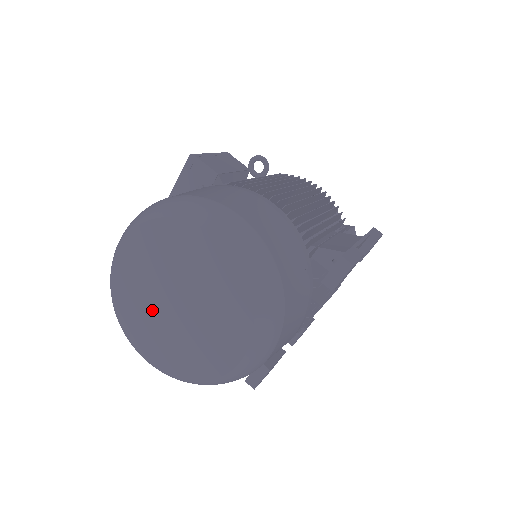
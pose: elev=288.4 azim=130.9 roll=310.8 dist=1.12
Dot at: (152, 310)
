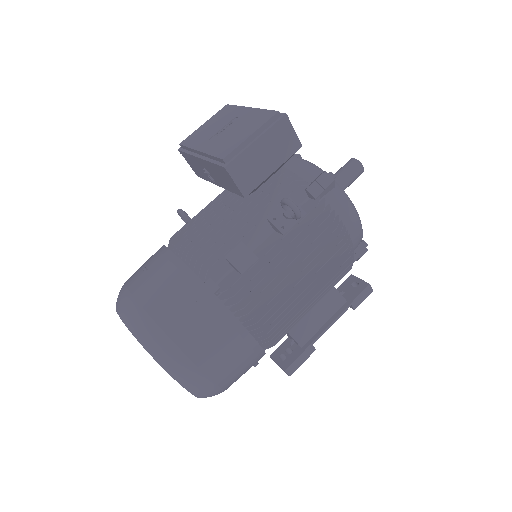
Dot at: occluded
